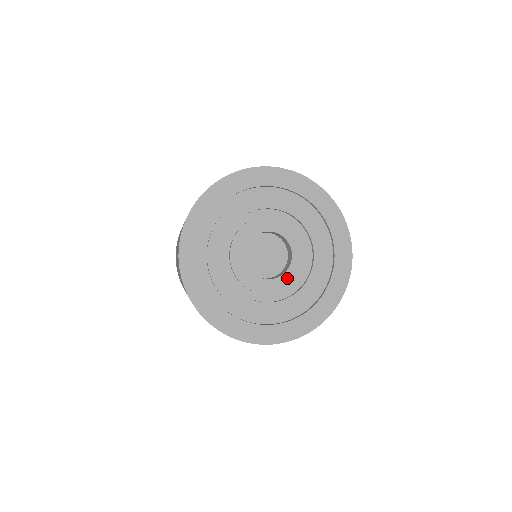
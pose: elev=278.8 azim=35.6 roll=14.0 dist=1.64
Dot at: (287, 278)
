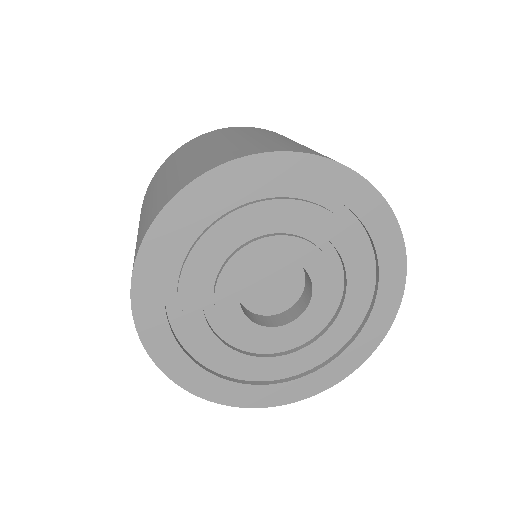
Dot at: (268, 334)
